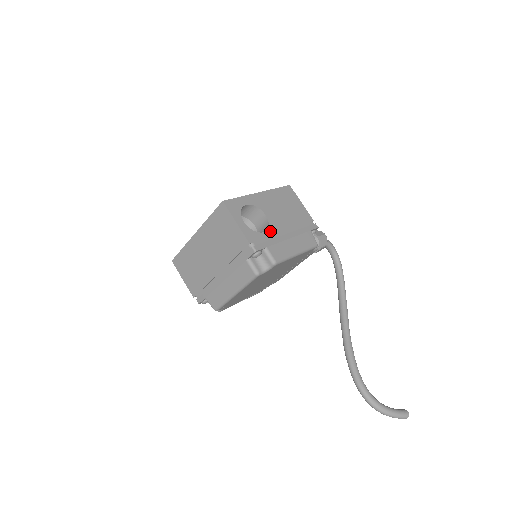
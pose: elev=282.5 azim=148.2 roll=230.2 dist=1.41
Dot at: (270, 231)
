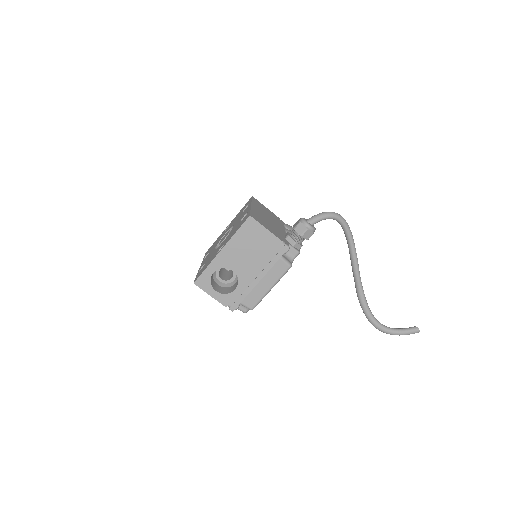
Dot at: (240, 285)
